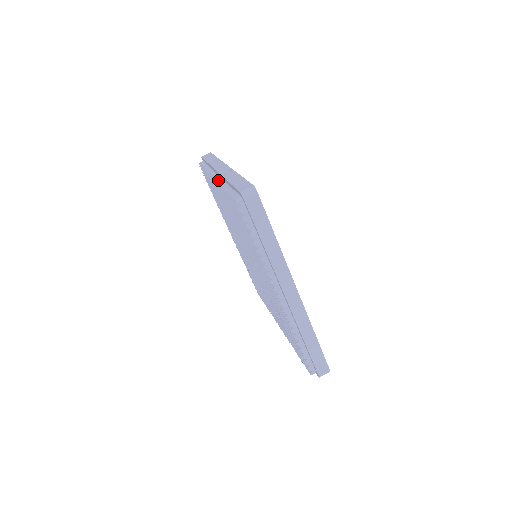
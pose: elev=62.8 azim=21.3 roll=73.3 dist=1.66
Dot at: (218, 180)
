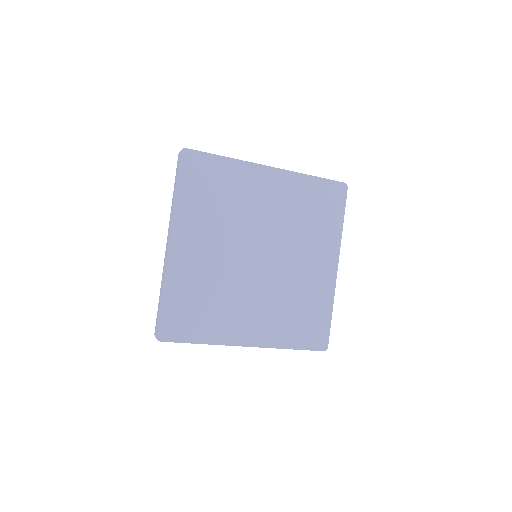
Dot at: occluded
